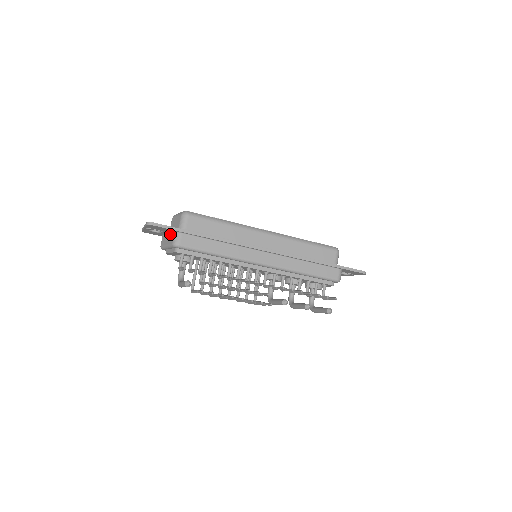
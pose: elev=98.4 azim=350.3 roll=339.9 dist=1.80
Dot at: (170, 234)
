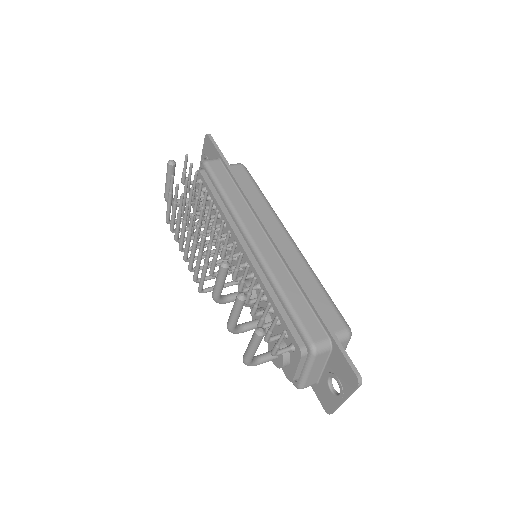
Dot at: occluded
